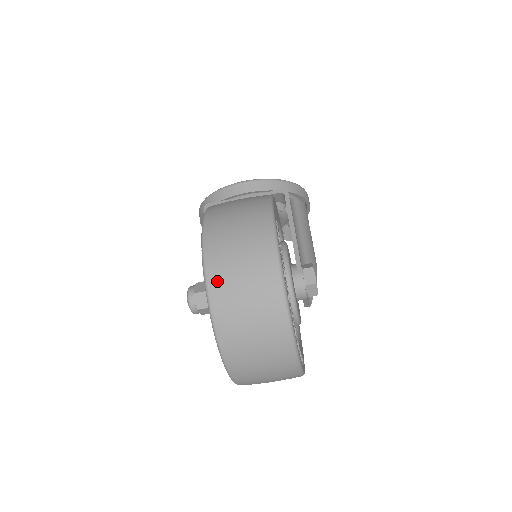
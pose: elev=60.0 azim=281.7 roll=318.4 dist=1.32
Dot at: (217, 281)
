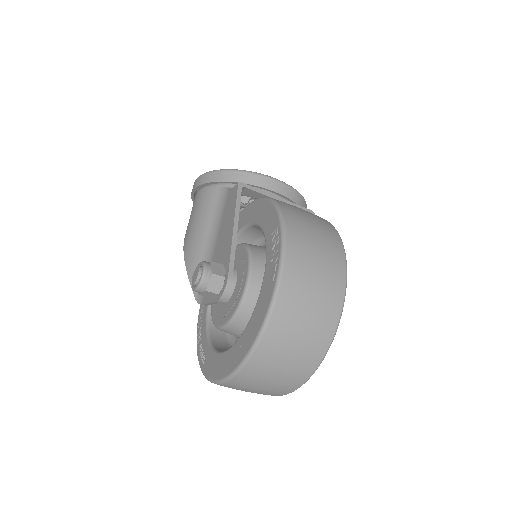
Dot at: (289, 292)
